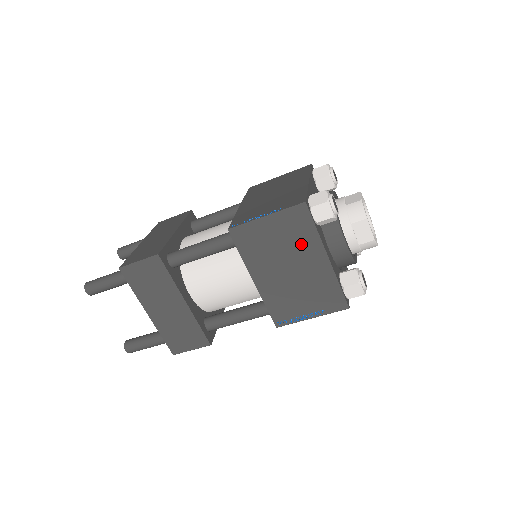
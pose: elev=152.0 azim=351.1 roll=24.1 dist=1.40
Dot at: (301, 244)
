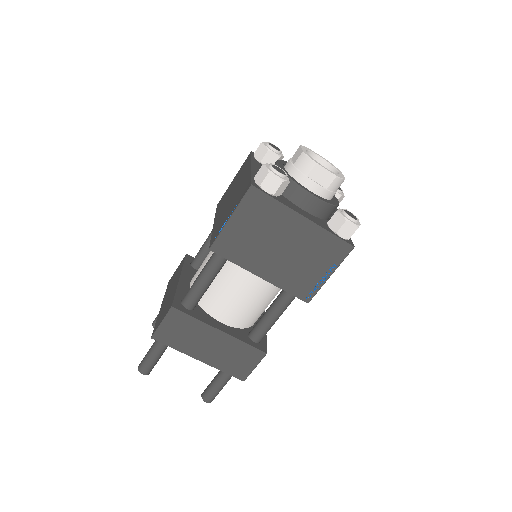
Dot at: (274, 221)
